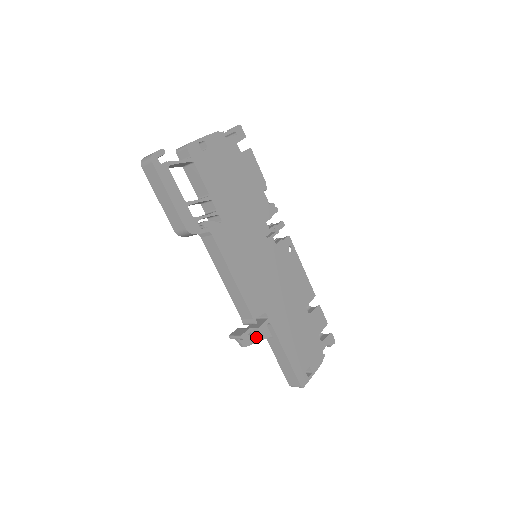
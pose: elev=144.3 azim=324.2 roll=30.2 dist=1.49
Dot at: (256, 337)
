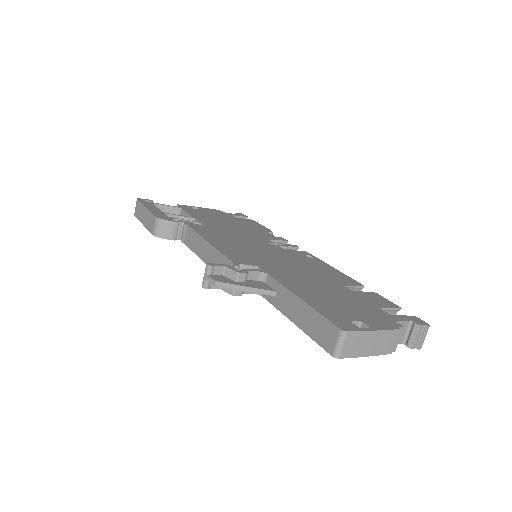
Dot at: (236, 272)
